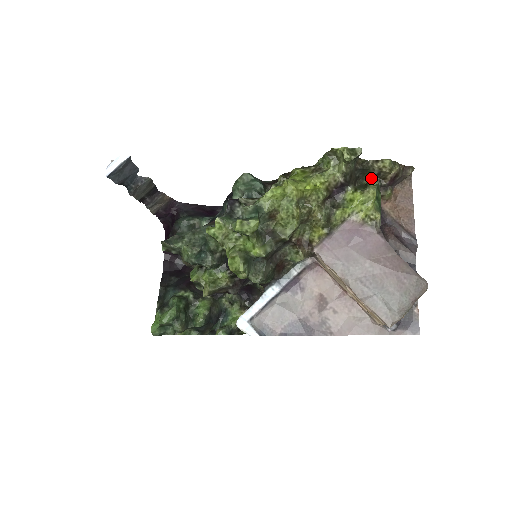
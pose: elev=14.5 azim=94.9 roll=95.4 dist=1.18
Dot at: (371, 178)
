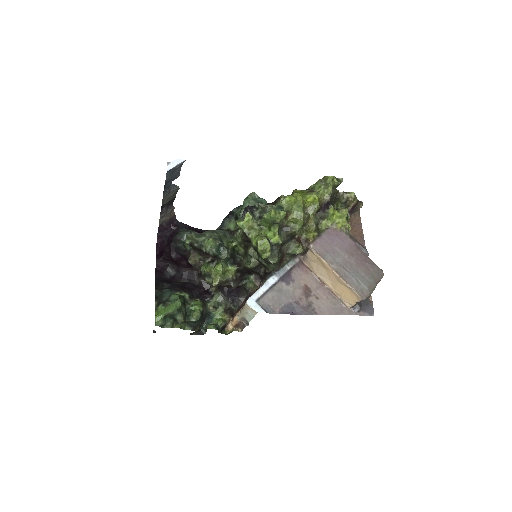
Dot at: (340, 205)
